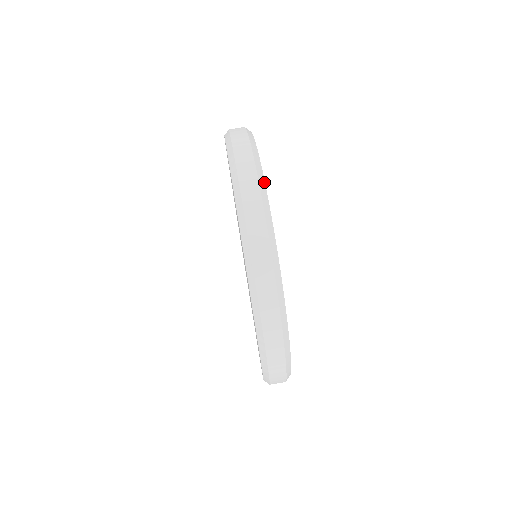
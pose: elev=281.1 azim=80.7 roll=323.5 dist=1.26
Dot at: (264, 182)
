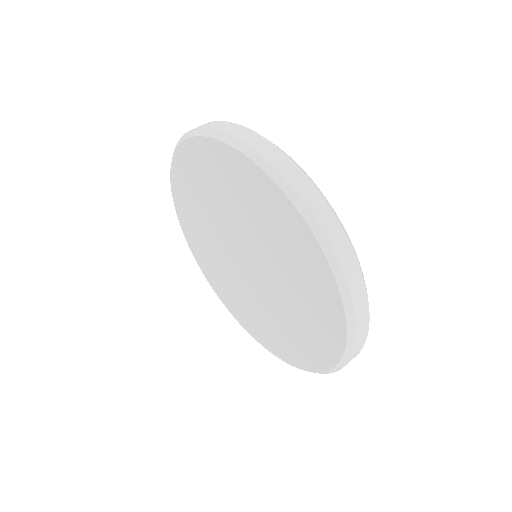
Dot at: occluded
